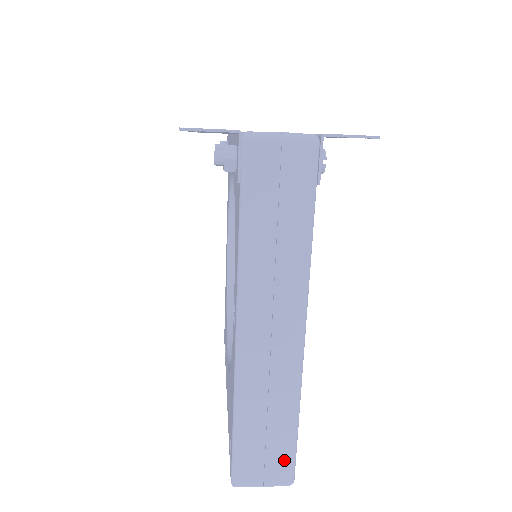
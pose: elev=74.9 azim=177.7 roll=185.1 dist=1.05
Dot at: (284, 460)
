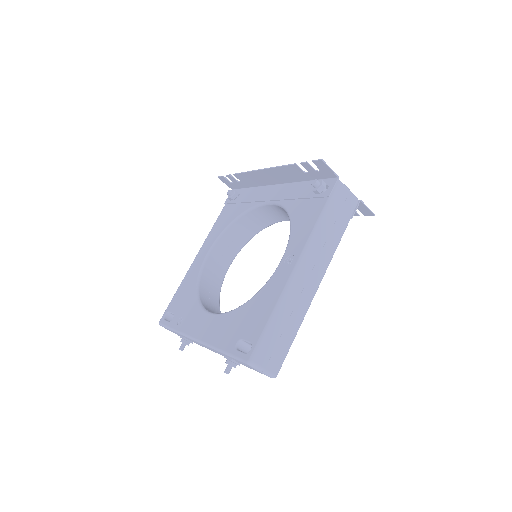
Dot at: (281, 357)
